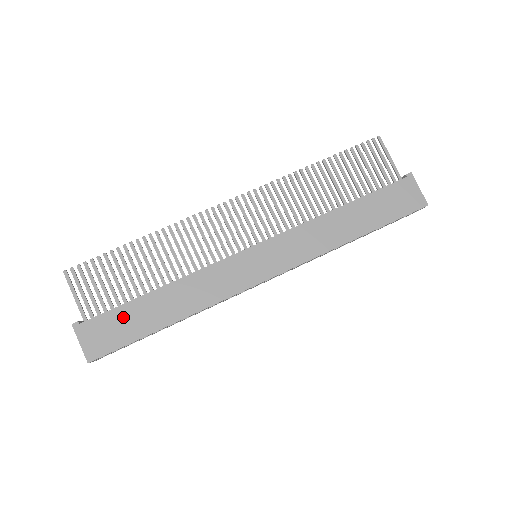
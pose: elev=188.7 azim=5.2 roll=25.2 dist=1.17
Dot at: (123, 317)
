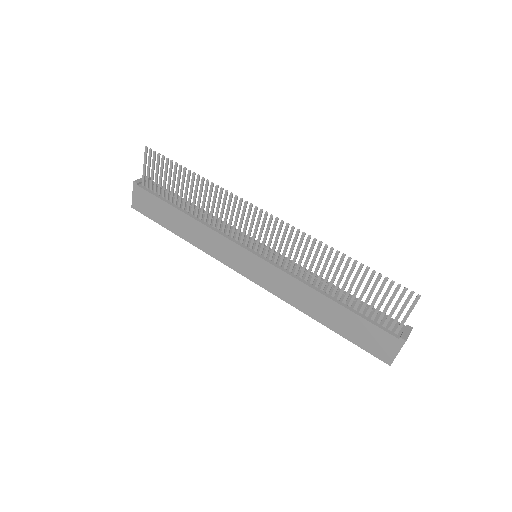
Dot at: (159, 206)
